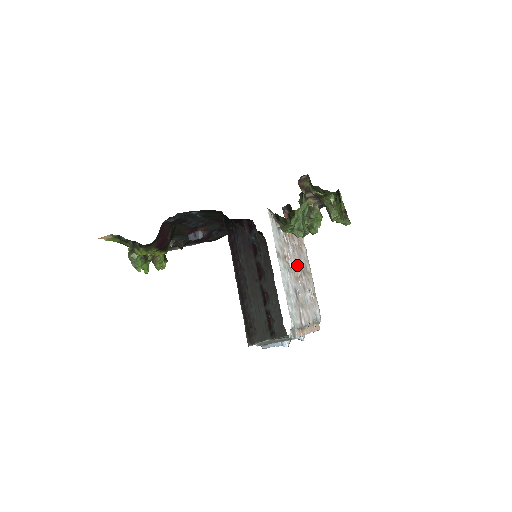
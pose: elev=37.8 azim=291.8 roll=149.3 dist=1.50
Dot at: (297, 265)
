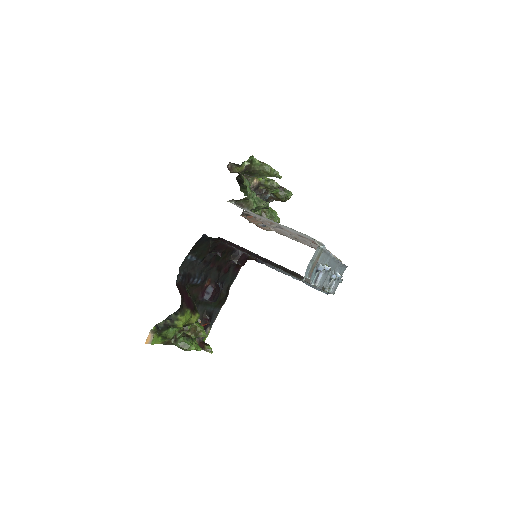
Dot at: (285, 232)
